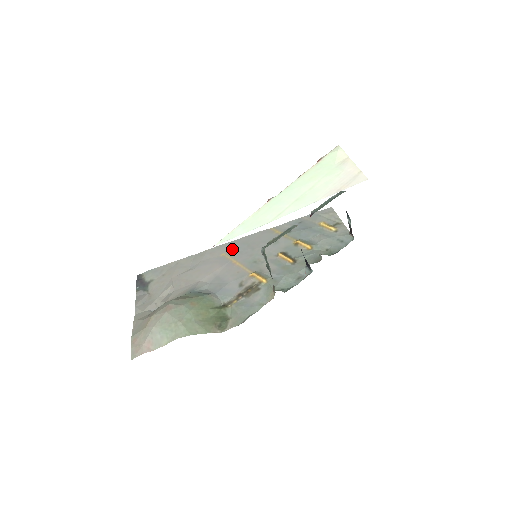
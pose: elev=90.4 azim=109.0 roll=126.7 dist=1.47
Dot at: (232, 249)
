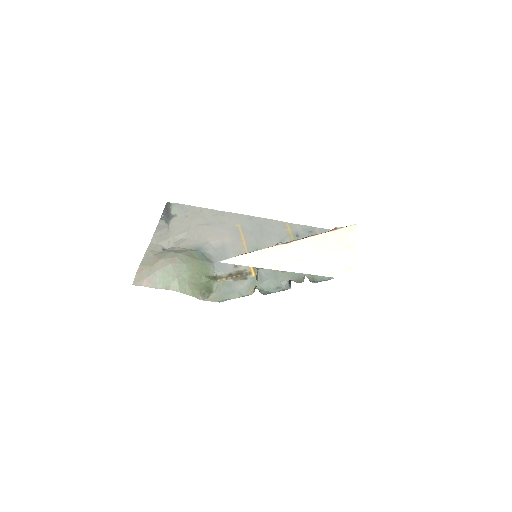
Dot at: (247, 225)
